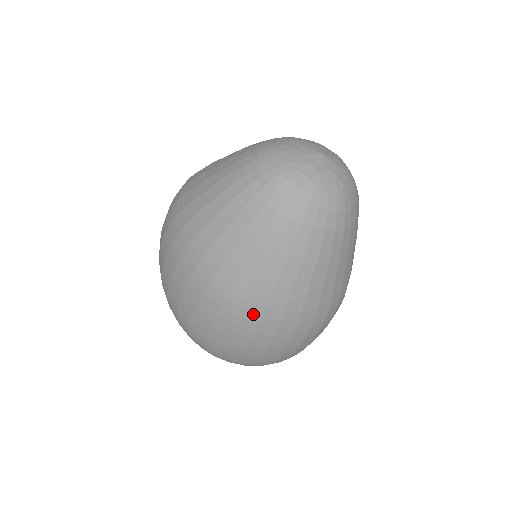
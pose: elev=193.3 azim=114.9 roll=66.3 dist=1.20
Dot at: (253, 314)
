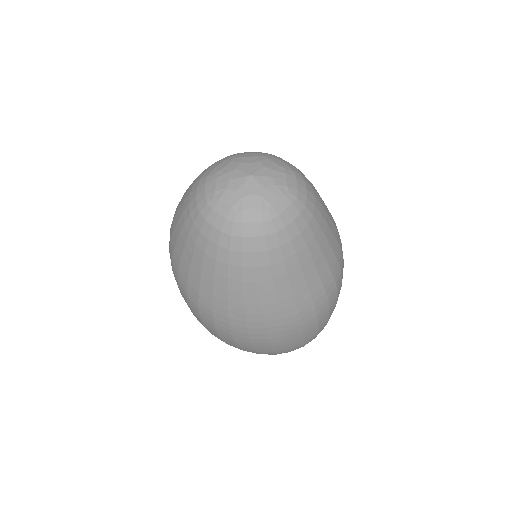
Dot at: (222, 322)
